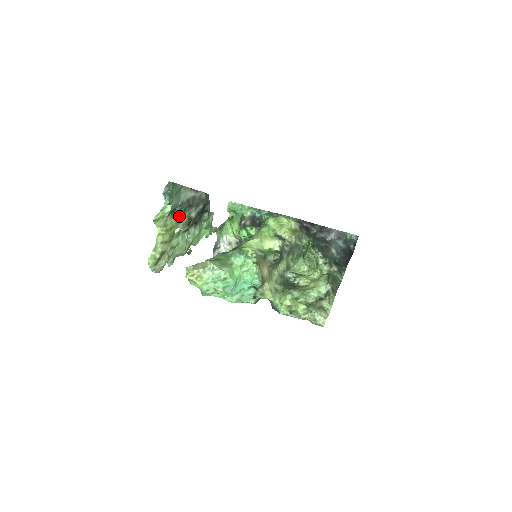
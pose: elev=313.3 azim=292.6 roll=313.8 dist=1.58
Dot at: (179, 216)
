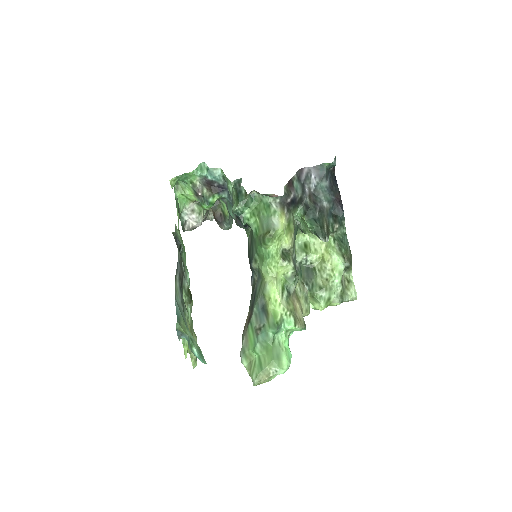
Dot at: (187, 314)
